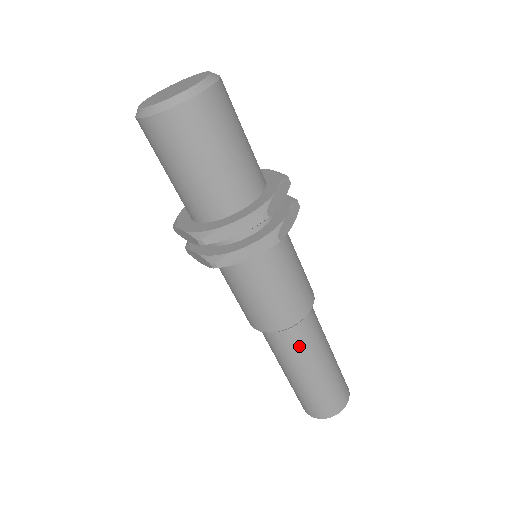
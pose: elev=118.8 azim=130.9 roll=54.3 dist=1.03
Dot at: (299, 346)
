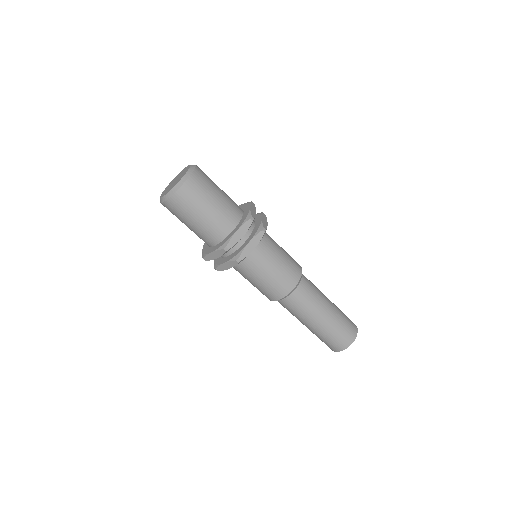
Dot at: (294, 309)
